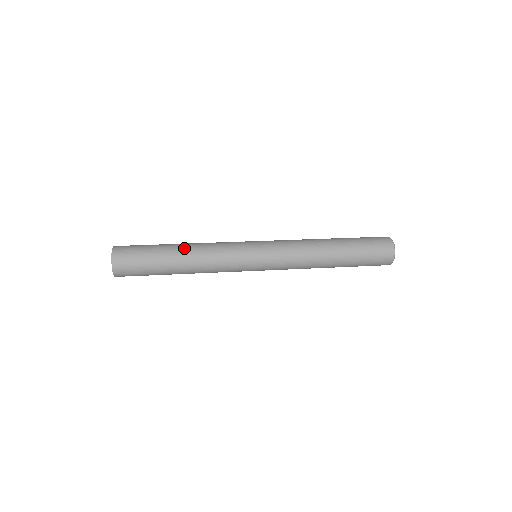
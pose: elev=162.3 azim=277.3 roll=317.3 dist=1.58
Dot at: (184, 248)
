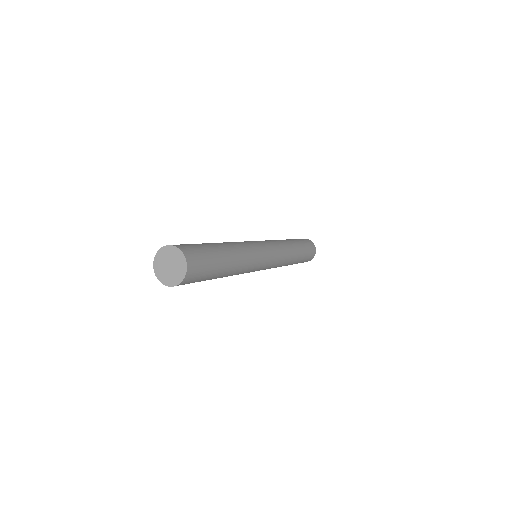
Dot at: occluded
